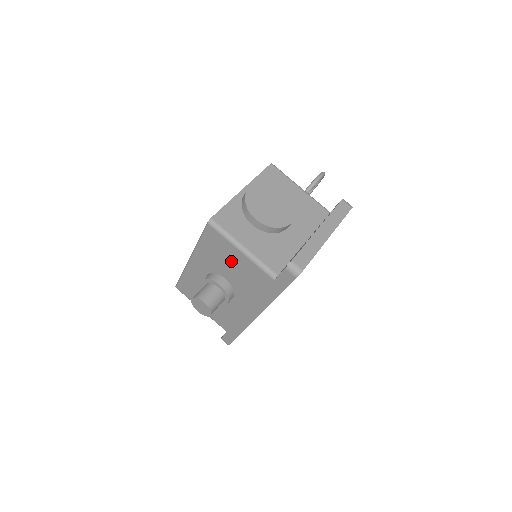
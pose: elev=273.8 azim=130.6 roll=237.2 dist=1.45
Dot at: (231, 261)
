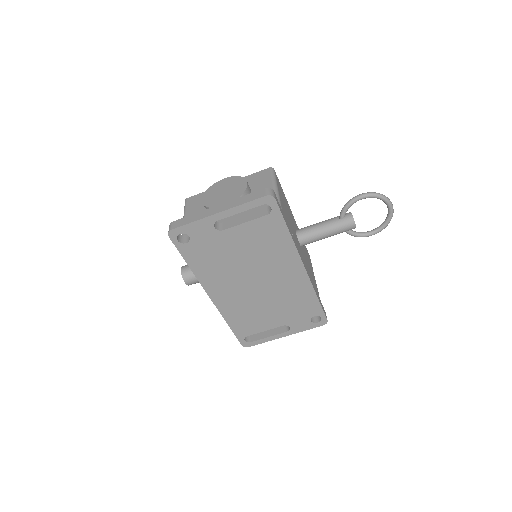
Dot at: occluded
